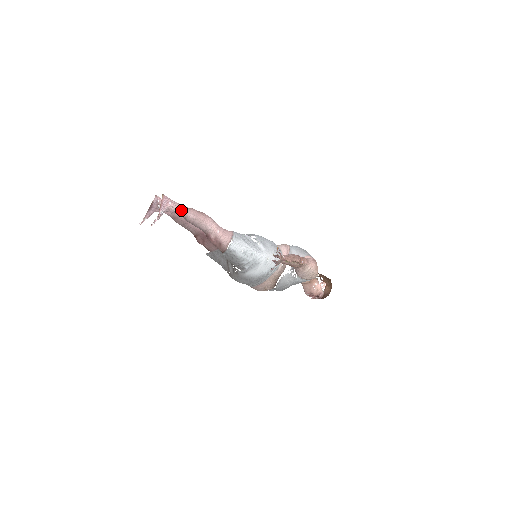
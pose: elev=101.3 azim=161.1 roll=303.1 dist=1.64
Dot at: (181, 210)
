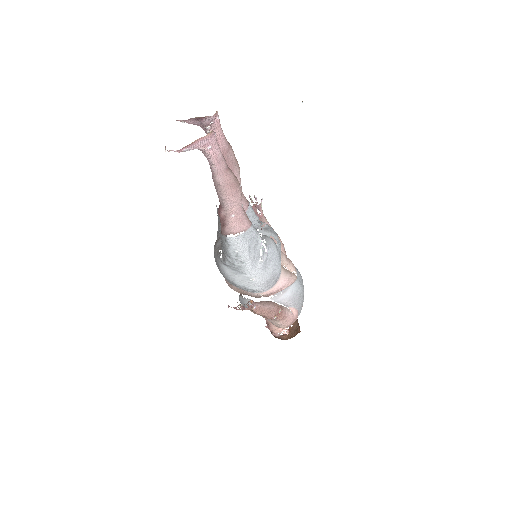
Dot at: (215, 164)
